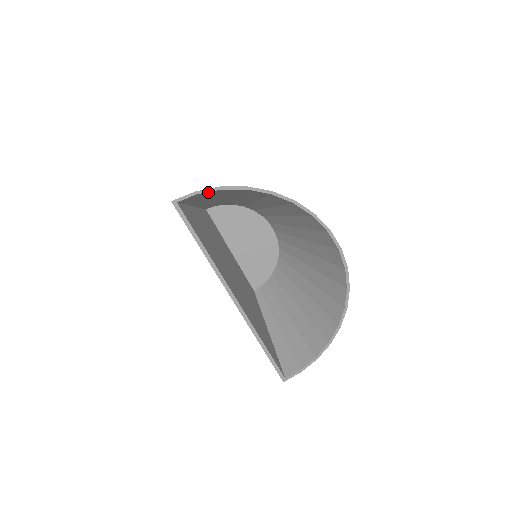
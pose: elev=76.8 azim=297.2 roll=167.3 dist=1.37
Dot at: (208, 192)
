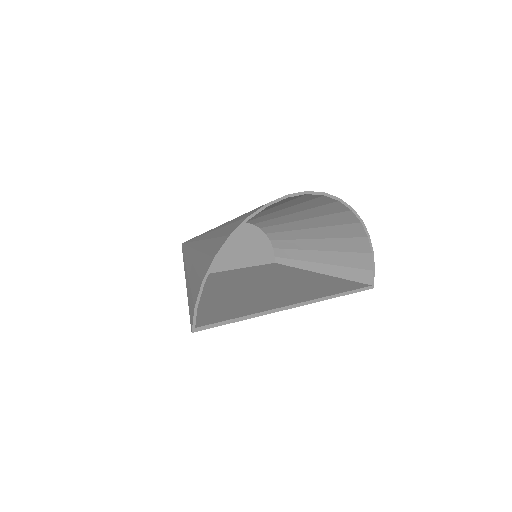
Dot at: (200, 295)
